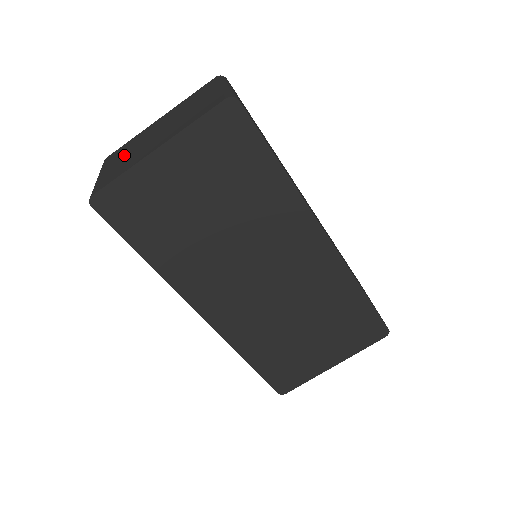
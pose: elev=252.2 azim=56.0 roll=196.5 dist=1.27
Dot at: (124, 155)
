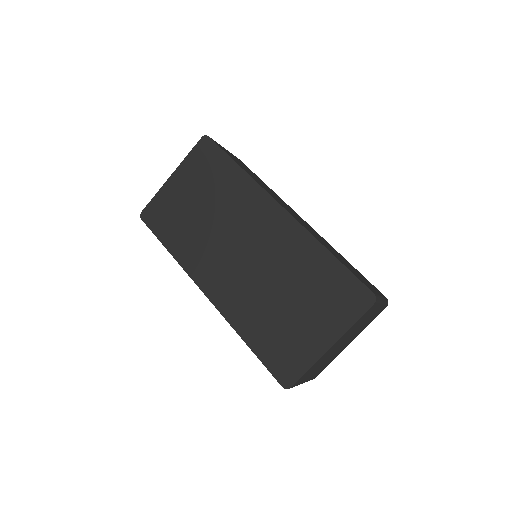
Dot at: occluded
